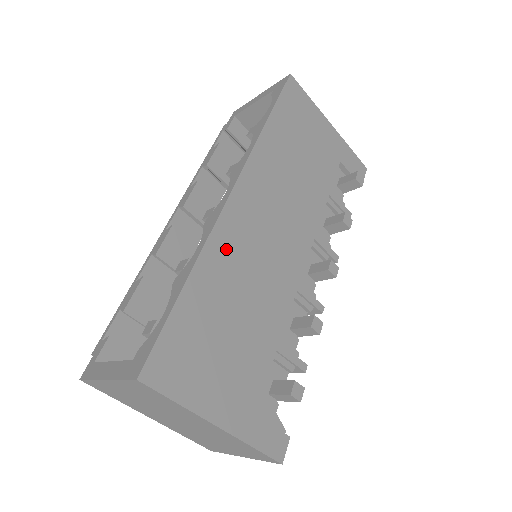
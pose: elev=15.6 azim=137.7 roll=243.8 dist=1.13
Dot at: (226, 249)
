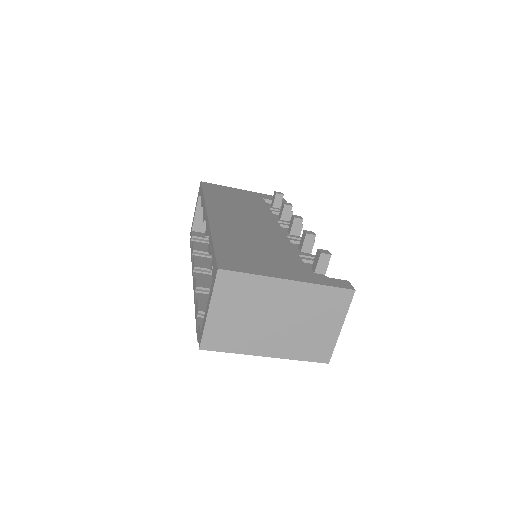
Dot at: (225, 229)
